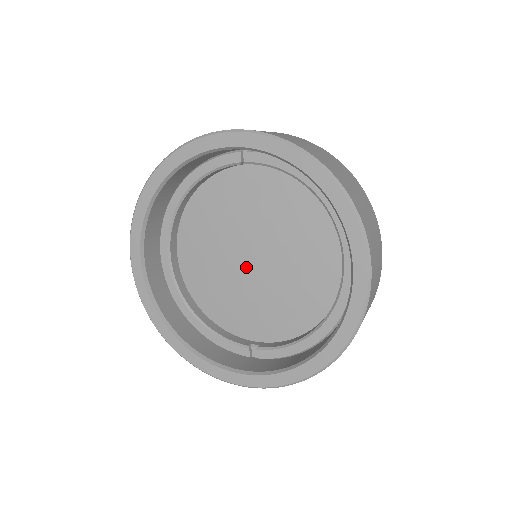
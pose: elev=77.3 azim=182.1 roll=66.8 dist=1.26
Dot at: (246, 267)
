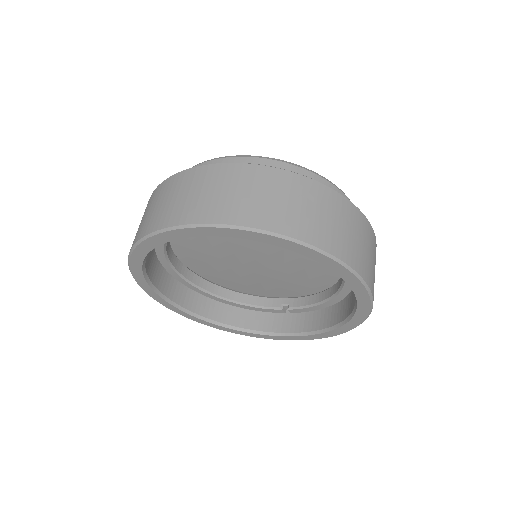
Dot at: (251, 266)
